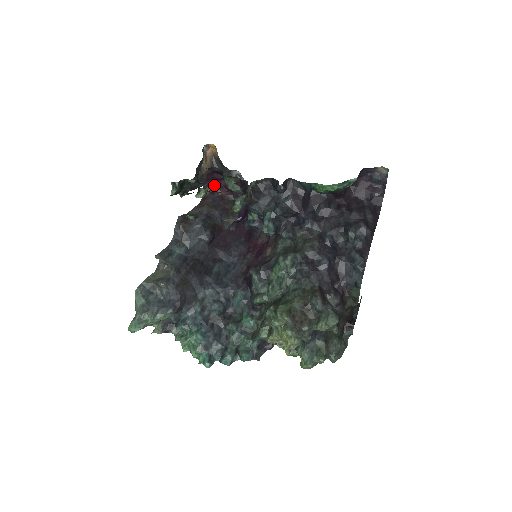
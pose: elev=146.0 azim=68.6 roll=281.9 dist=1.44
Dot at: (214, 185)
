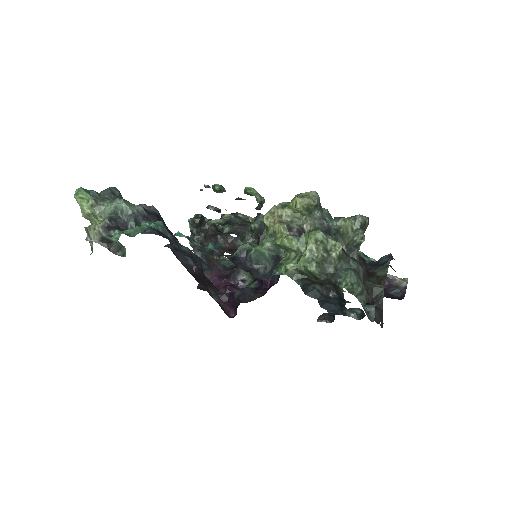
Dot at: occluded
